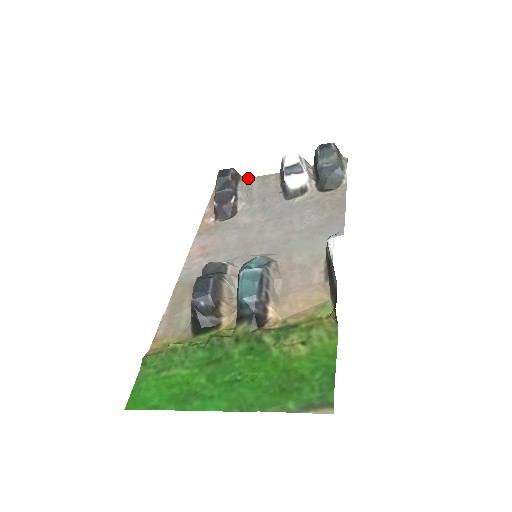
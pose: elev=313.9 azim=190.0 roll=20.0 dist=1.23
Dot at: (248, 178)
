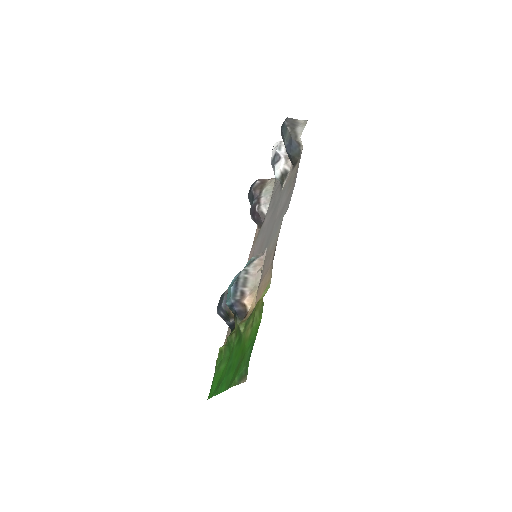
Dot at: occluded
